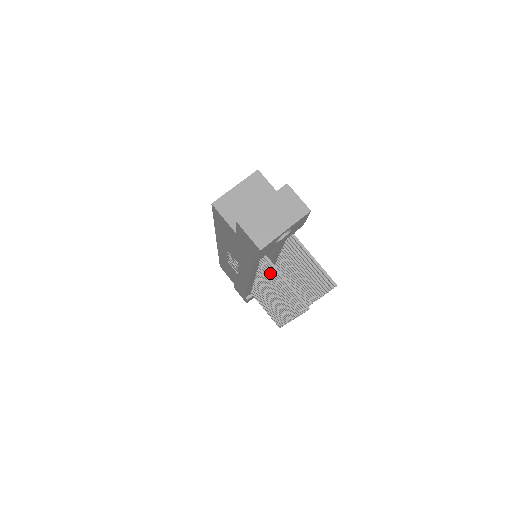
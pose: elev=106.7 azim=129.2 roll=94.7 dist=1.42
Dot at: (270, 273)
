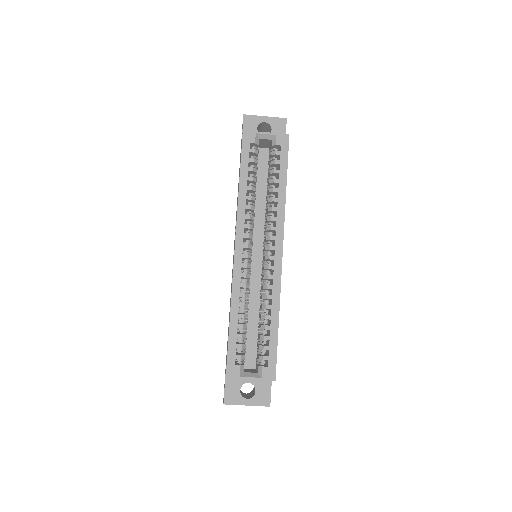
Dot at: occluded
